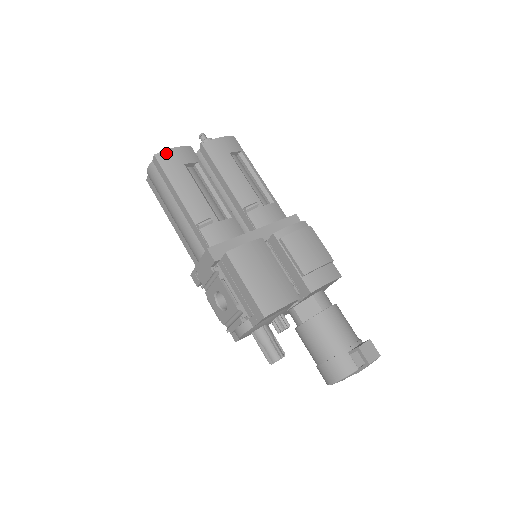
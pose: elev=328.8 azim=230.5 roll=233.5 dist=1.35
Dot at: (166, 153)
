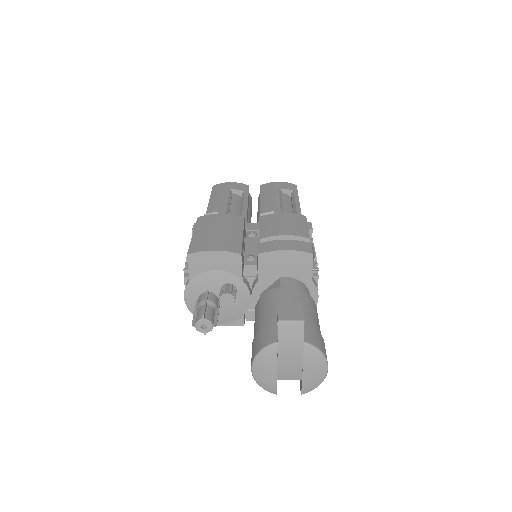
Dot at: (222, 184)
